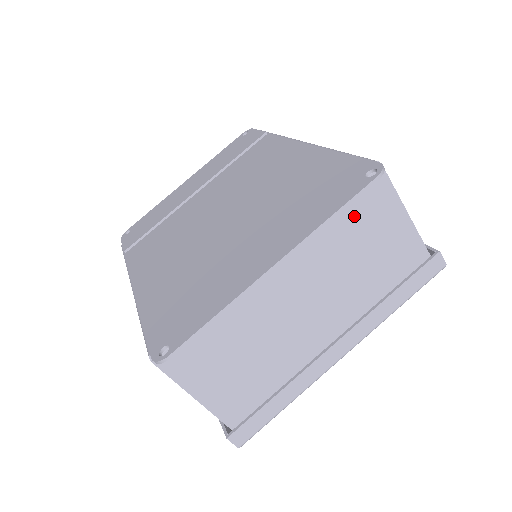
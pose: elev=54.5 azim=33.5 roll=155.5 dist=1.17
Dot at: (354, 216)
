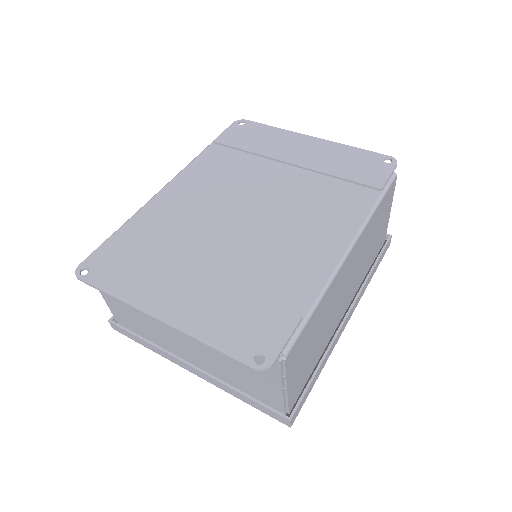
Dot at: occluded
